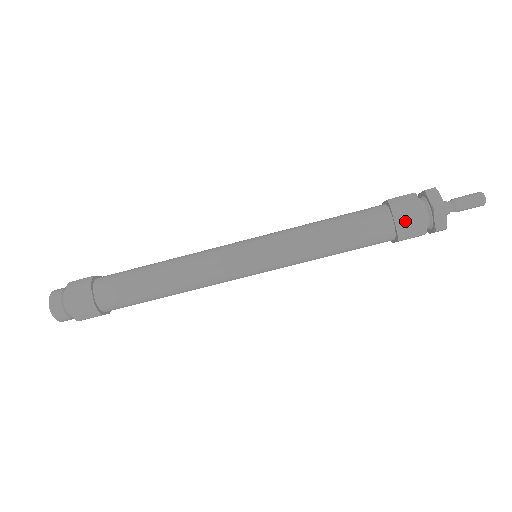
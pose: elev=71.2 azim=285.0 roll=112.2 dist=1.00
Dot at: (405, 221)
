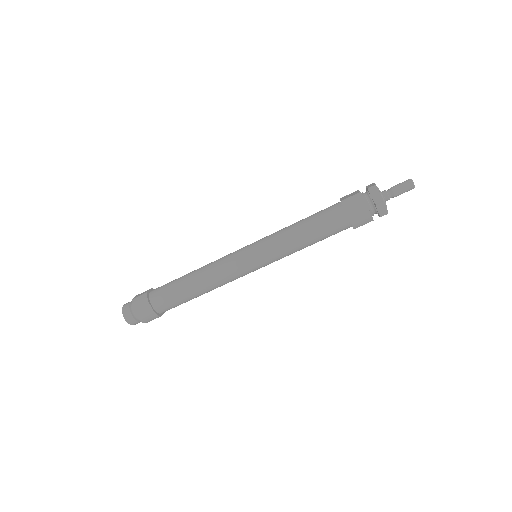
Dot at: (356, 216)
